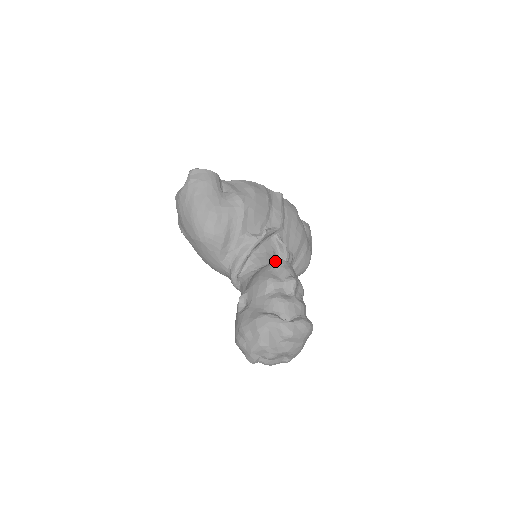
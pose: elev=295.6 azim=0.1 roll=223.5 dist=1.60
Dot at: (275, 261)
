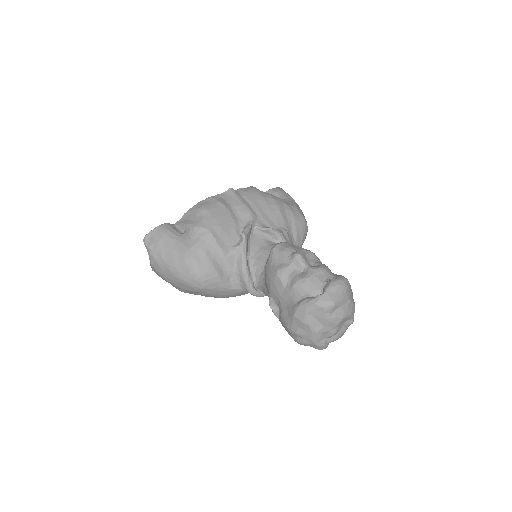
Dot at: (270, 252)
